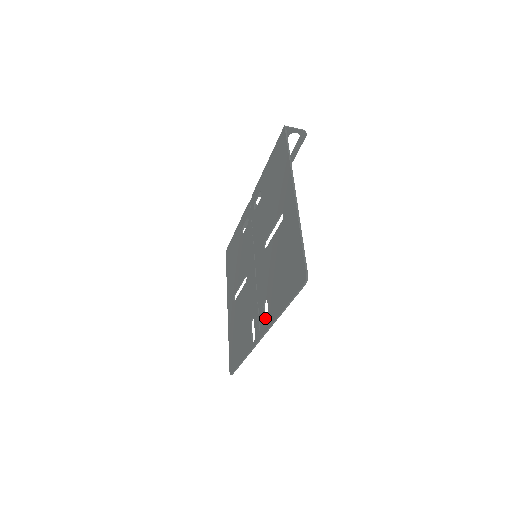
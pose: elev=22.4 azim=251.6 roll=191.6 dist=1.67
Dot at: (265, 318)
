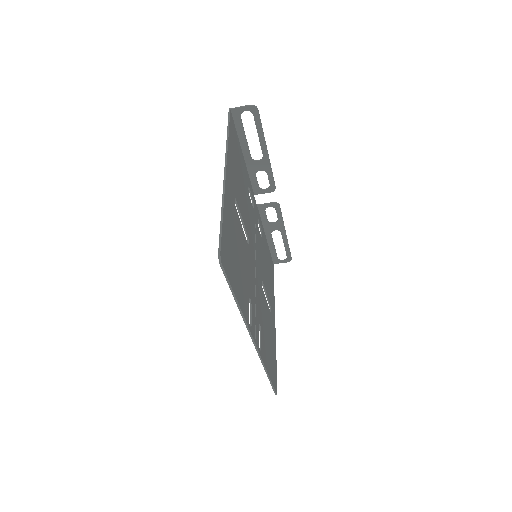
Dot at: (251, 320)
